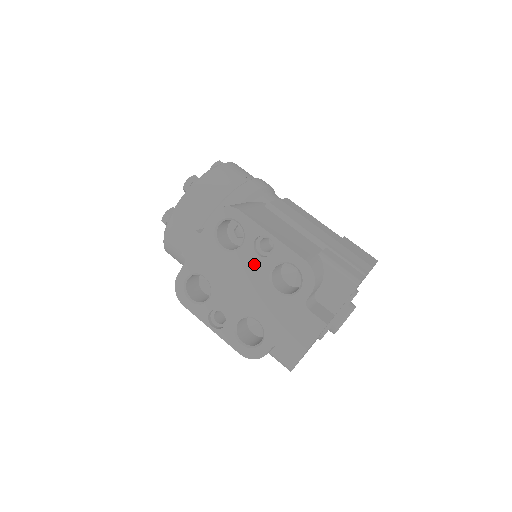
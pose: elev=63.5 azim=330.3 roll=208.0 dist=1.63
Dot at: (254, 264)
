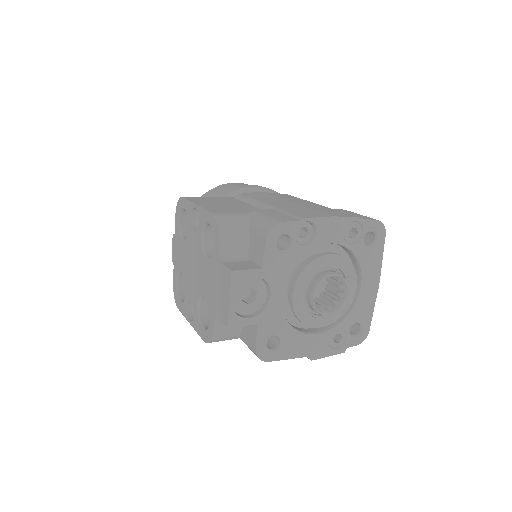
Dot at: (194, 240)
